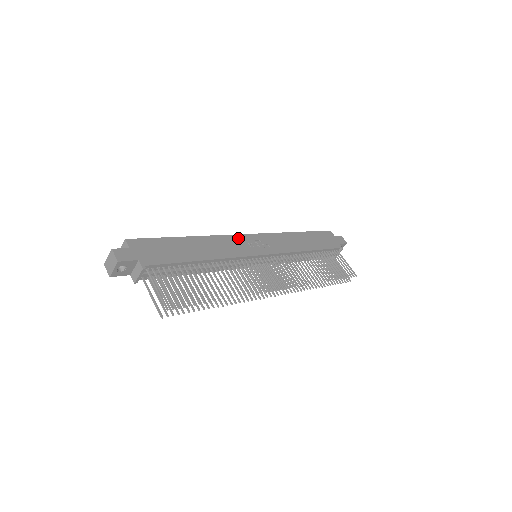
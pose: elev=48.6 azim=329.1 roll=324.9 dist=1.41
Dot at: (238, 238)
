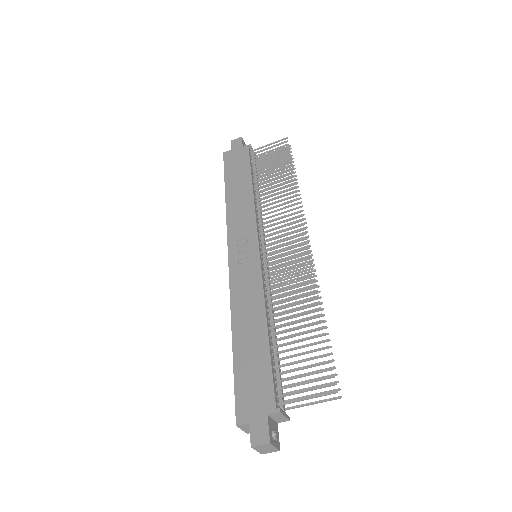
Dot at: (234, 275)
